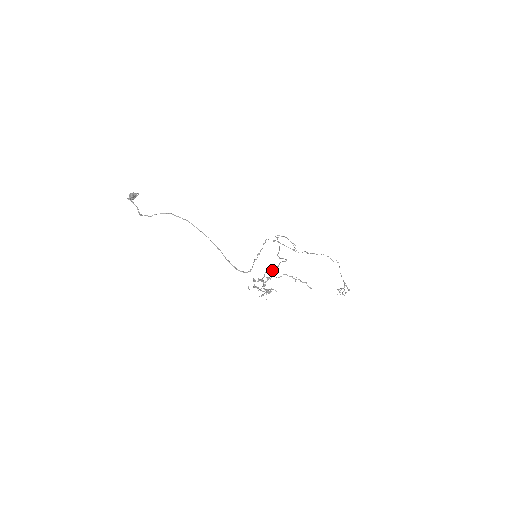
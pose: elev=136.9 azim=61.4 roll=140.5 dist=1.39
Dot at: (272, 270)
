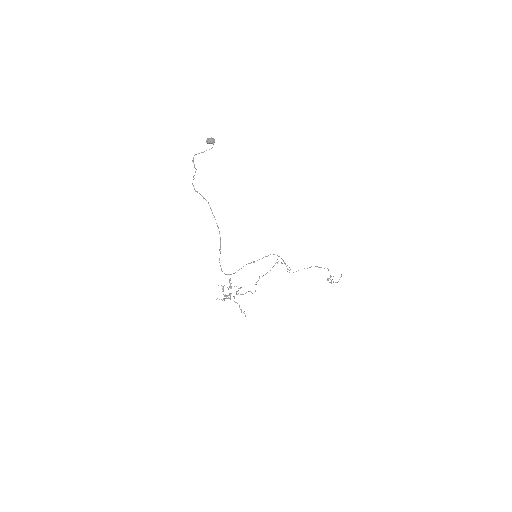
Dot at: (236, 294)
